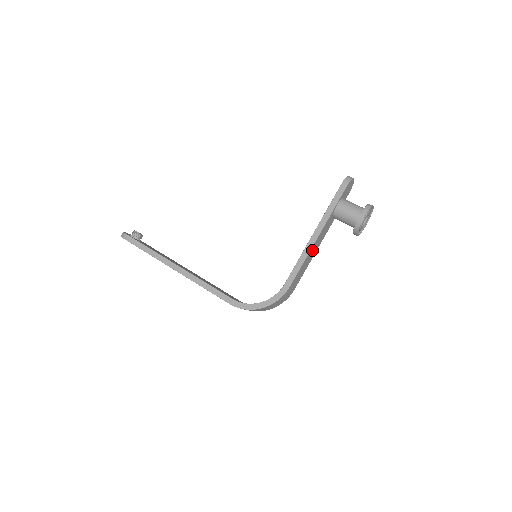
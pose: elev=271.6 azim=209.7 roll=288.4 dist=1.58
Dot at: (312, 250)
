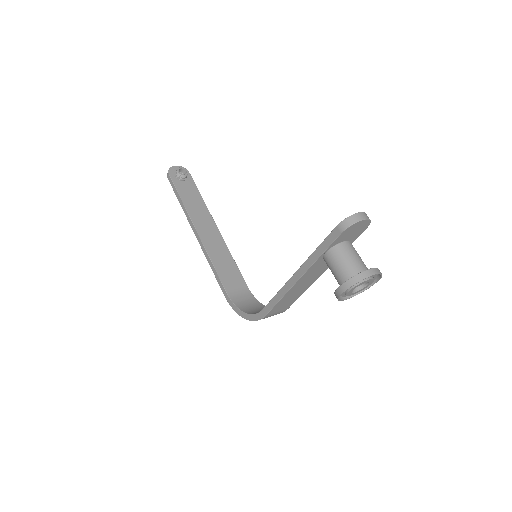
Dot at: (296, 287)
